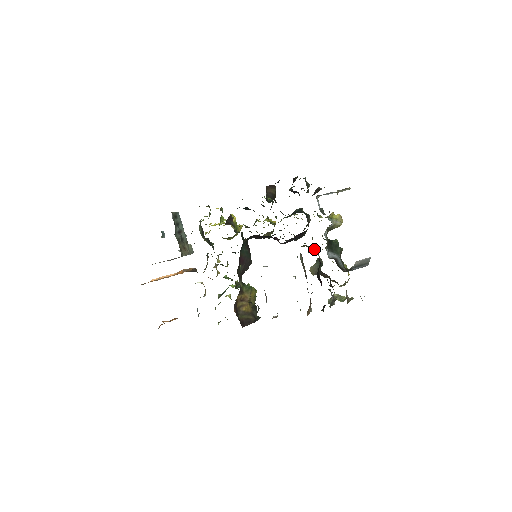
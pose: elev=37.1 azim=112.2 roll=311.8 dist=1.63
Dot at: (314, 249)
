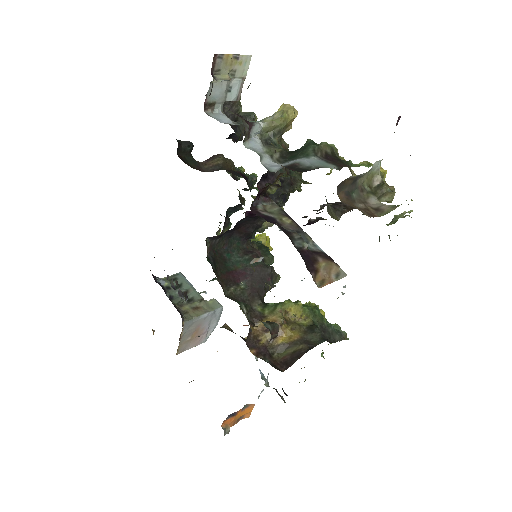
Dot at: (302, 182)
